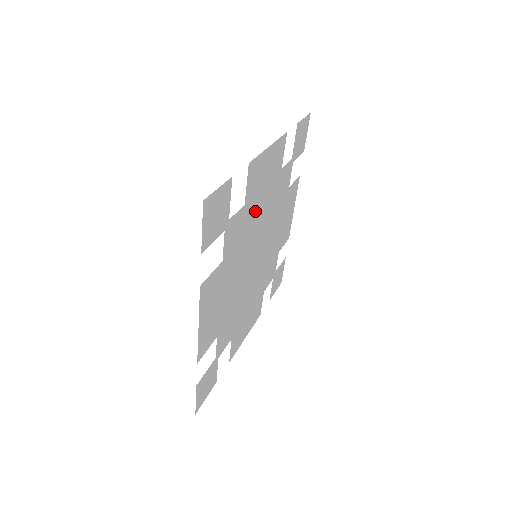
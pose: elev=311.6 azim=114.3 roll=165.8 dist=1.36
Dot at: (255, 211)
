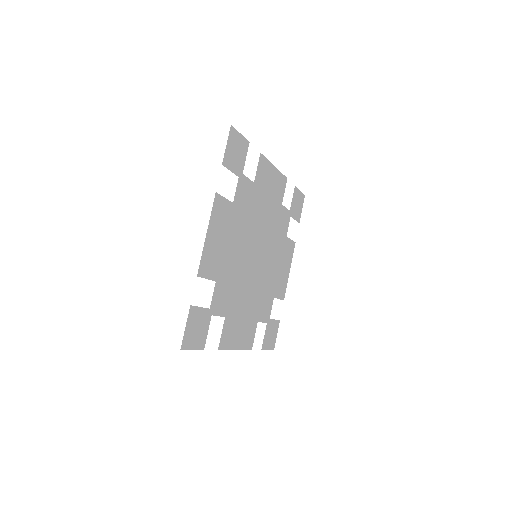
Dot at: (260, 205)
